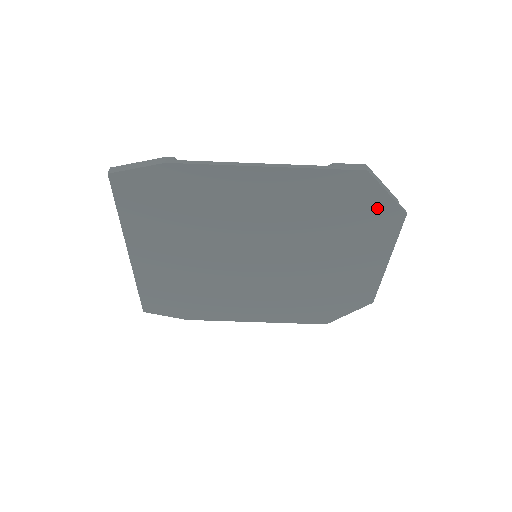
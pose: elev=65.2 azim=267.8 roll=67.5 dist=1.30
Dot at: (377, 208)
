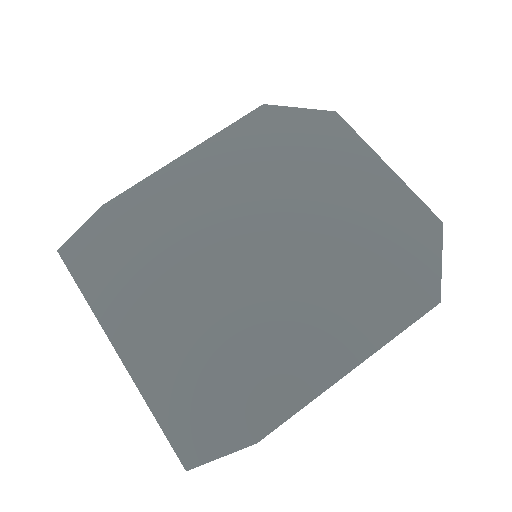
Dot at: (306, 124)
